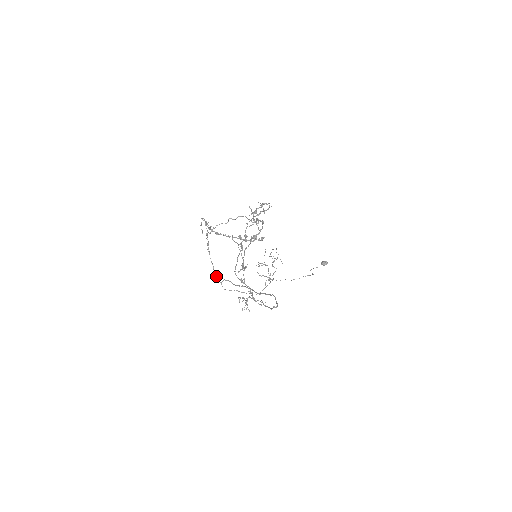
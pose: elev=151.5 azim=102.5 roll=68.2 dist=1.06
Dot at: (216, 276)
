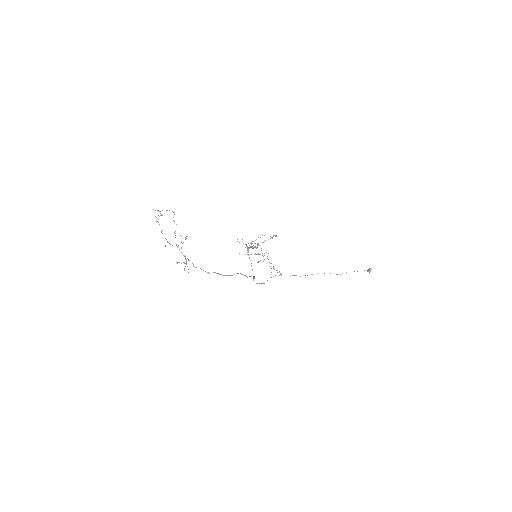
Dot at: (253, 276)
